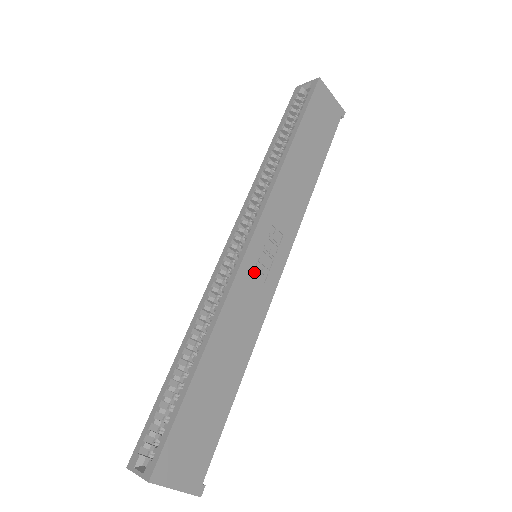
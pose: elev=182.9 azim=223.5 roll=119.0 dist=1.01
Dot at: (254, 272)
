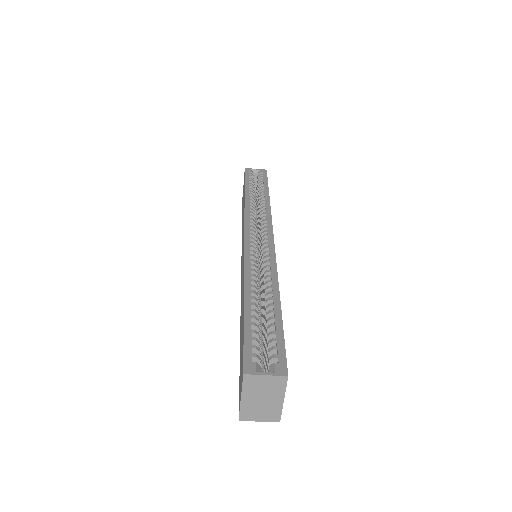
Dot at: occluded
